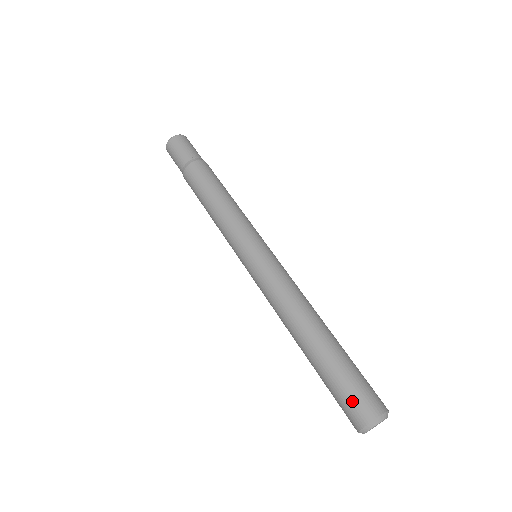
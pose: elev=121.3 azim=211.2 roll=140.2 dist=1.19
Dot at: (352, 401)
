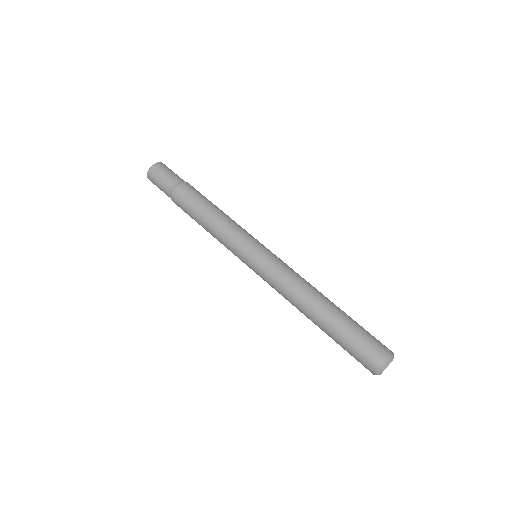
Dot at: (359, 361)
